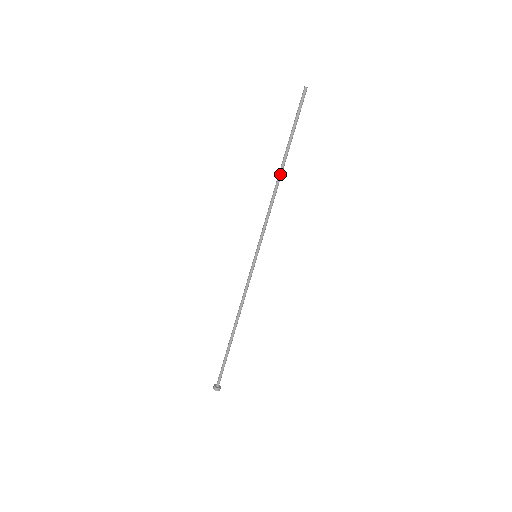
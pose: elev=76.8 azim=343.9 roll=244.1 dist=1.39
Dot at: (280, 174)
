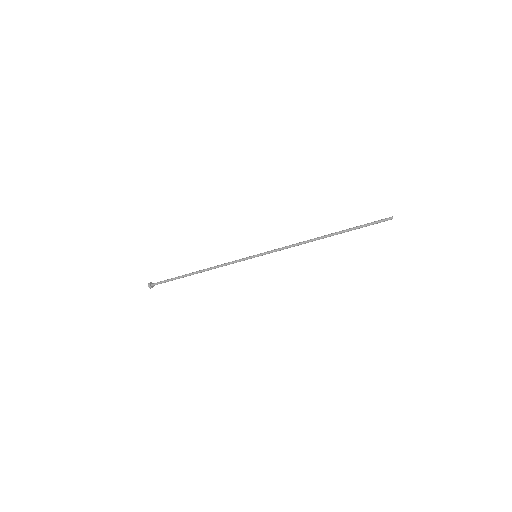
Dot at: (322, 238)
